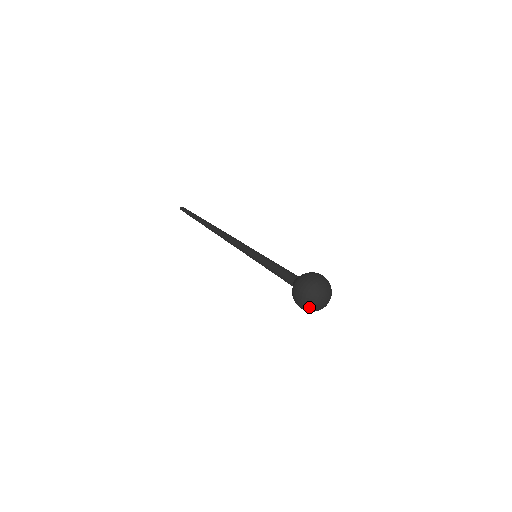
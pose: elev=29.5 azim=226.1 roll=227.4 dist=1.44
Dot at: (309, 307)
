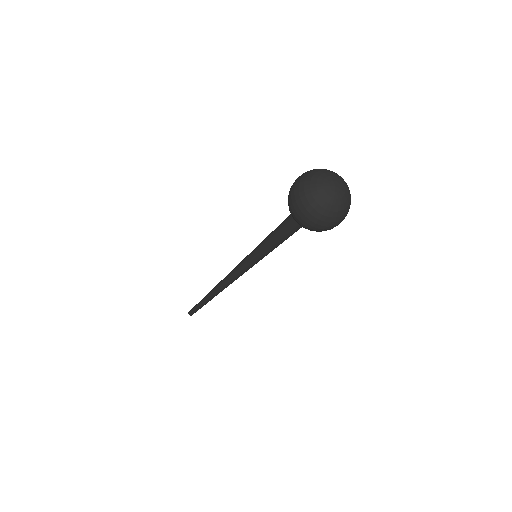
Dot at: (319, 208)
